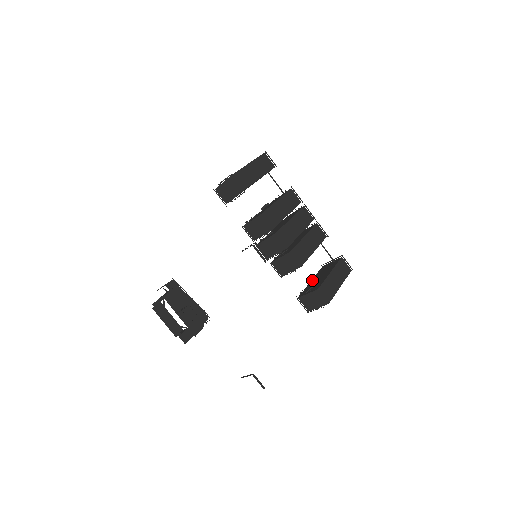
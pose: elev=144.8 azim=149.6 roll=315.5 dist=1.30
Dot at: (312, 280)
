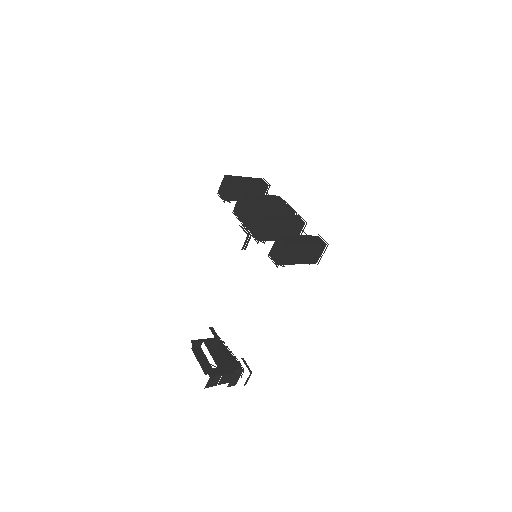
Dot at: occluded
